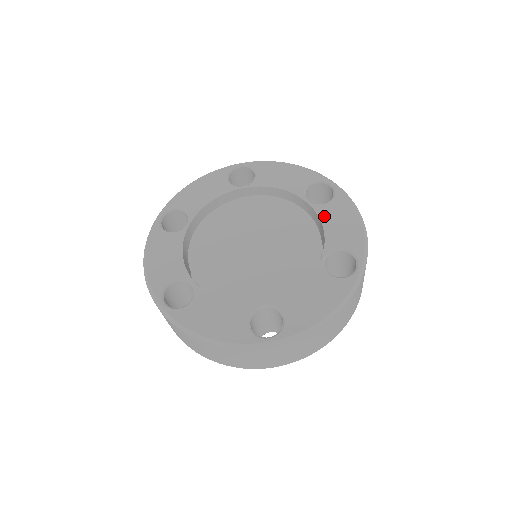
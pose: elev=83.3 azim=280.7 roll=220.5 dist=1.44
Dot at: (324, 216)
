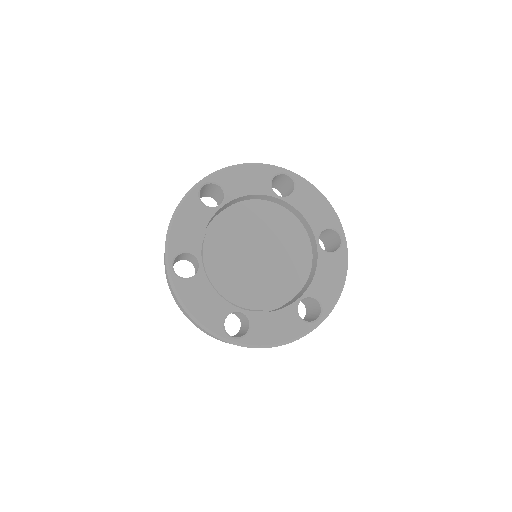
Dot at: (321, 264)
